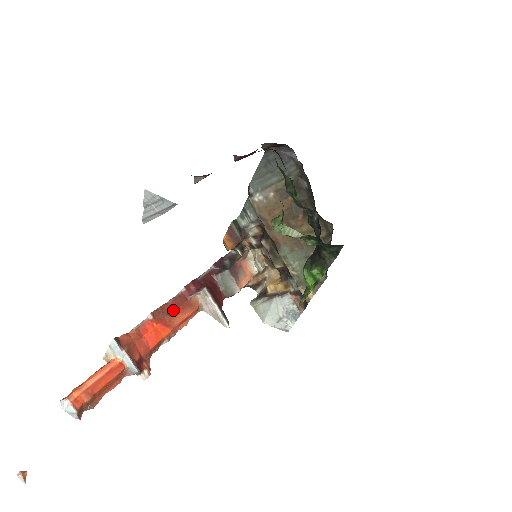
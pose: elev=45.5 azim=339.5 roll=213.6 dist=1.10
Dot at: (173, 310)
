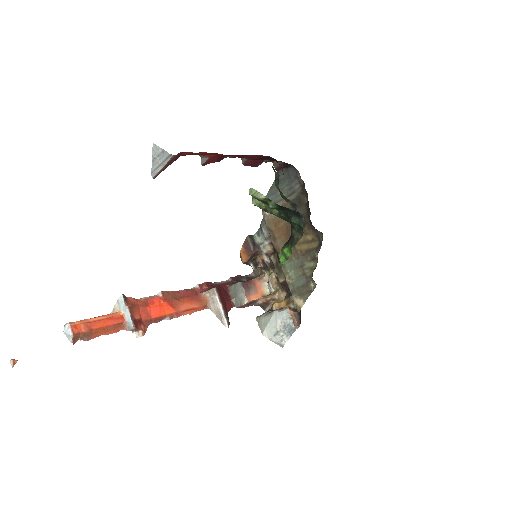
Dot at: (182, 298)
